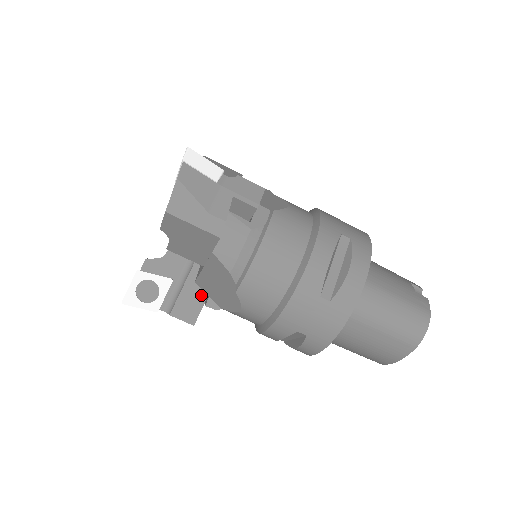
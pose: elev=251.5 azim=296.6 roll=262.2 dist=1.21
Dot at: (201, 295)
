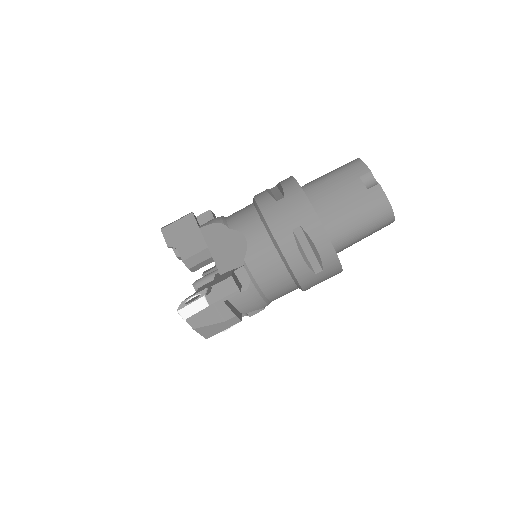
Dot at: occluded
